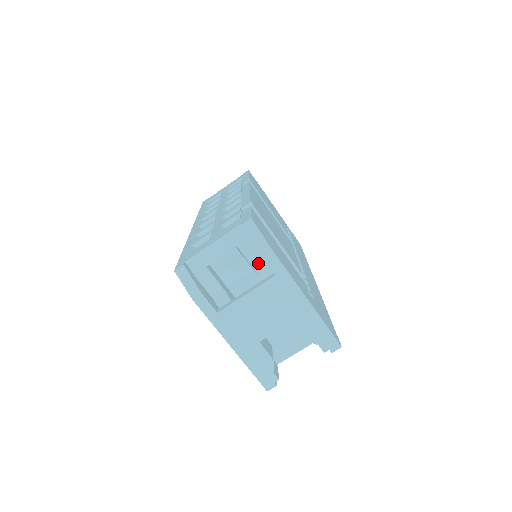
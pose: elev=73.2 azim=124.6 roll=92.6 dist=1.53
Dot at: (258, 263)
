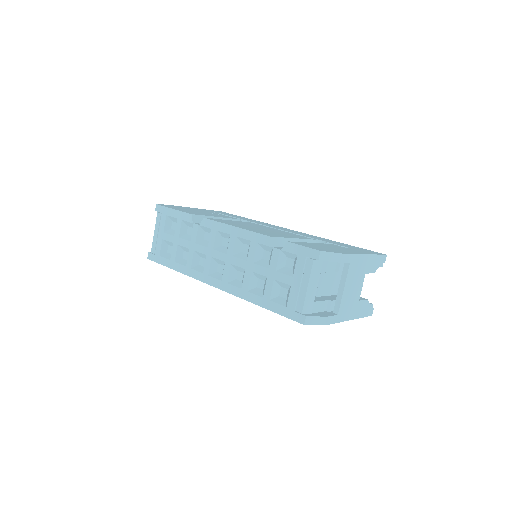
Dot at: (333, 267)
